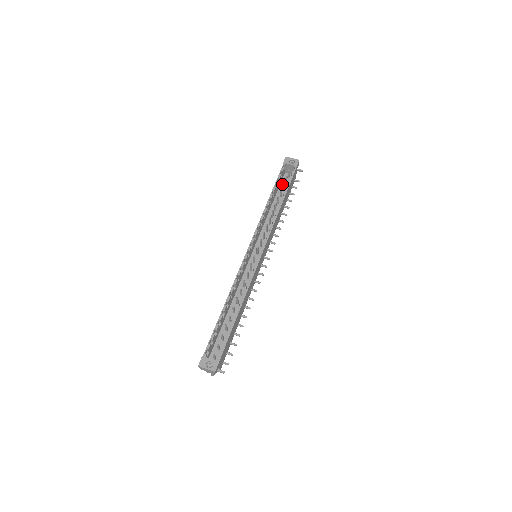
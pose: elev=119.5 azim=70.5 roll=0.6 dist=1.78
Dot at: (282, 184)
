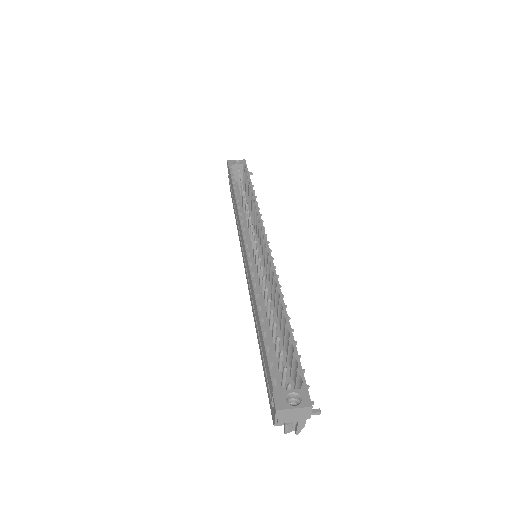
Dot at: occluded
